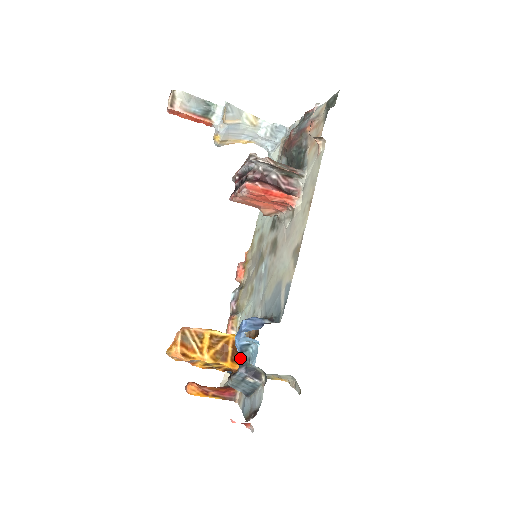
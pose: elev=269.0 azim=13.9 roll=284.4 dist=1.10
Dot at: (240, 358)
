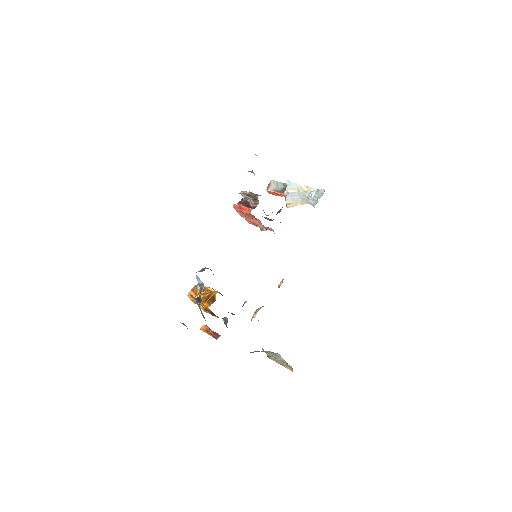
Dot at: (200, 293)
